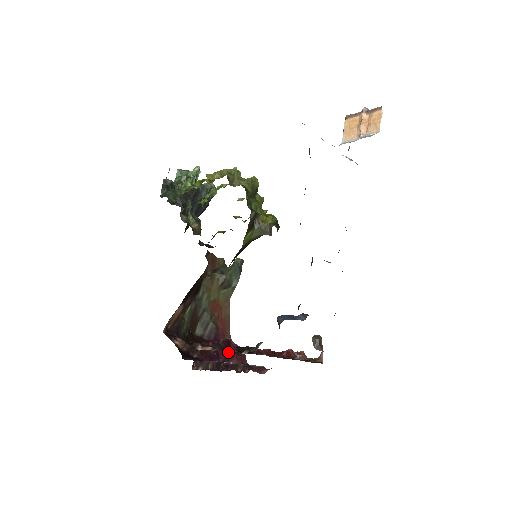
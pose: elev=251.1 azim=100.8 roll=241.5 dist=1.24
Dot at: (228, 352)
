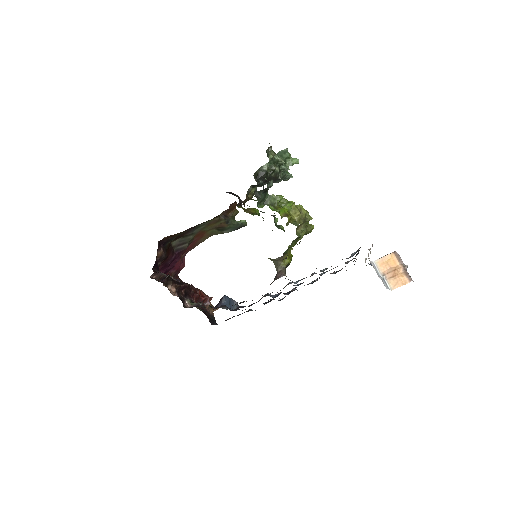
Dot at: (176, 263)
